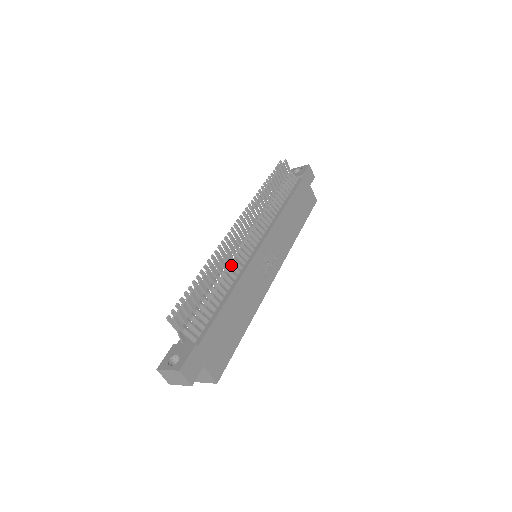
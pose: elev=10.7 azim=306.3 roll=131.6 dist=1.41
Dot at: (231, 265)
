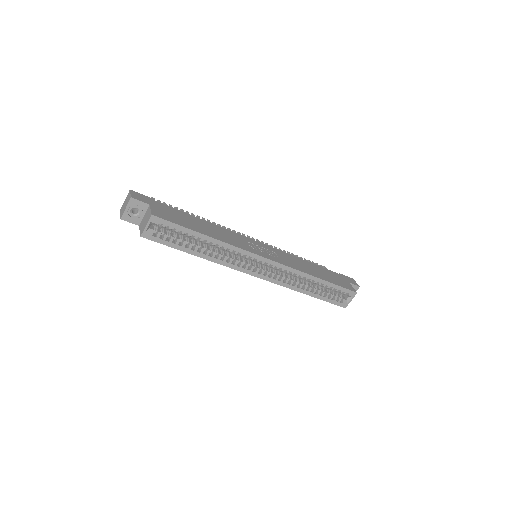
Dot at: occluded
